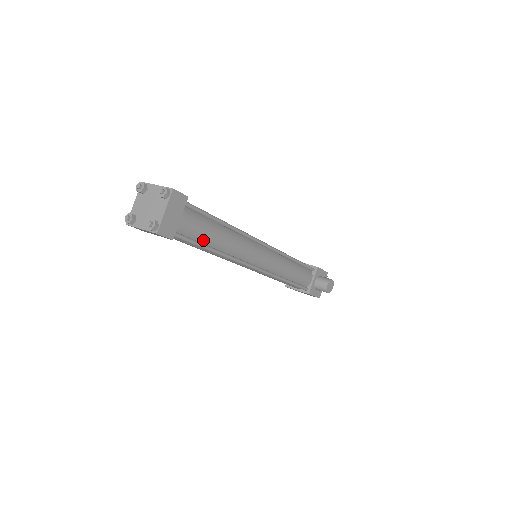
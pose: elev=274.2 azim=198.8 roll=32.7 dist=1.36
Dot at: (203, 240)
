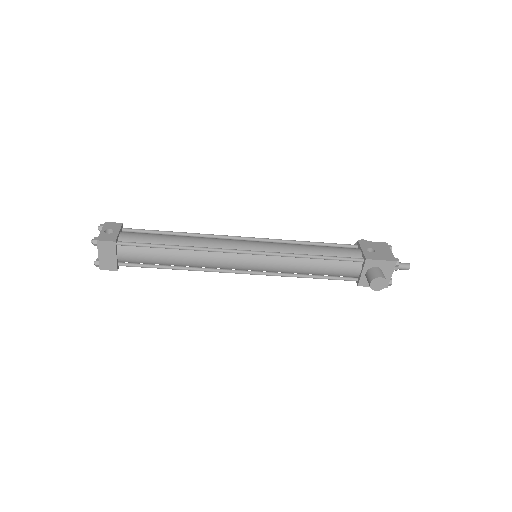
Dot at: (156, 263)
